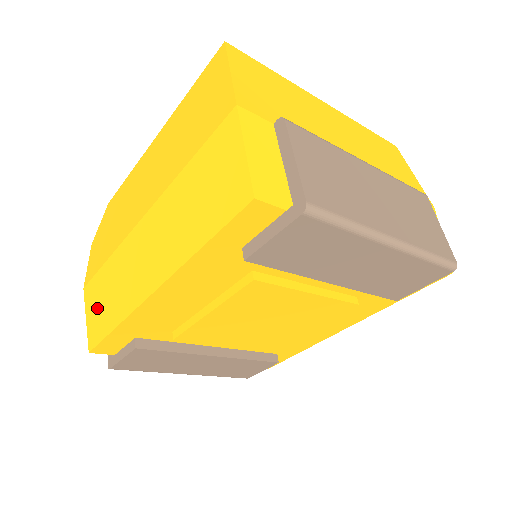
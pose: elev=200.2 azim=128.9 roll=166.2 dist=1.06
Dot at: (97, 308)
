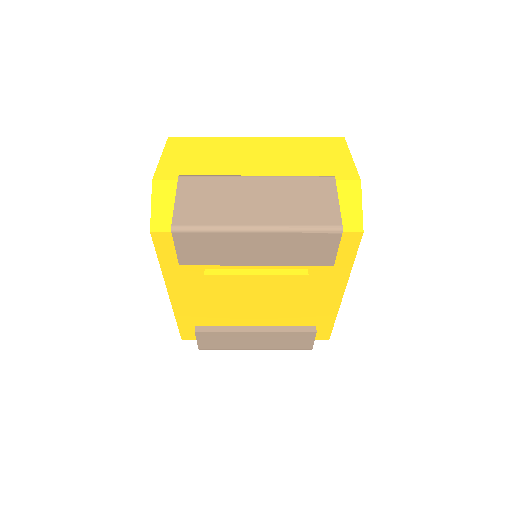
Dot at: occluded
